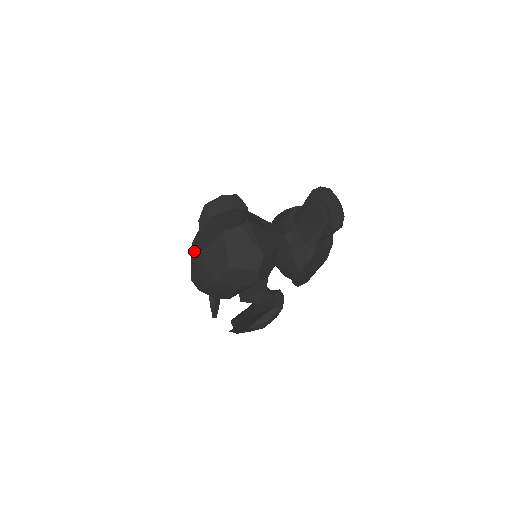
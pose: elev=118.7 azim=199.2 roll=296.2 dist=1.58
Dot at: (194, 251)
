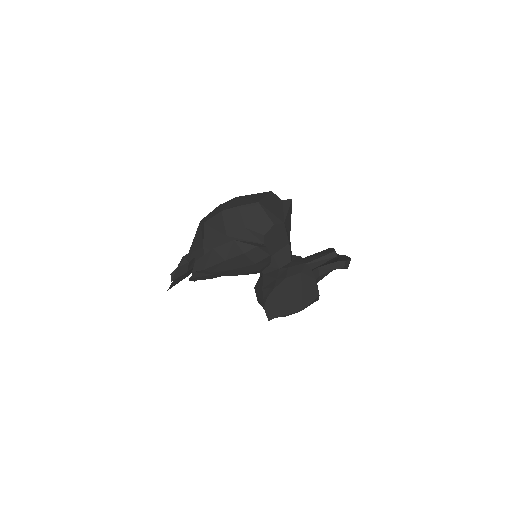
Dot at: occluded
